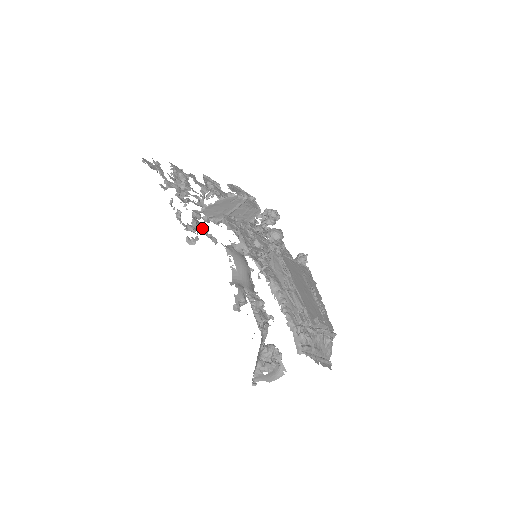
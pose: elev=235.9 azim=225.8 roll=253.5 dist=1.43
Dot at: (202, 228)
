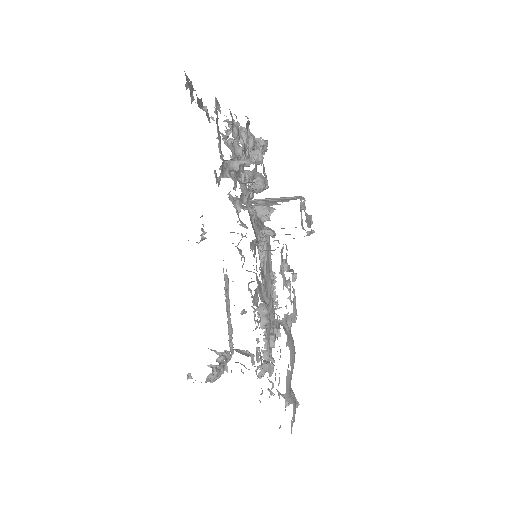
Dot at: (259, 284)
